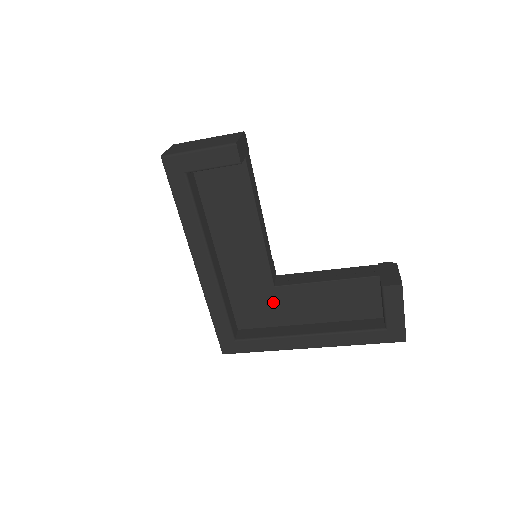
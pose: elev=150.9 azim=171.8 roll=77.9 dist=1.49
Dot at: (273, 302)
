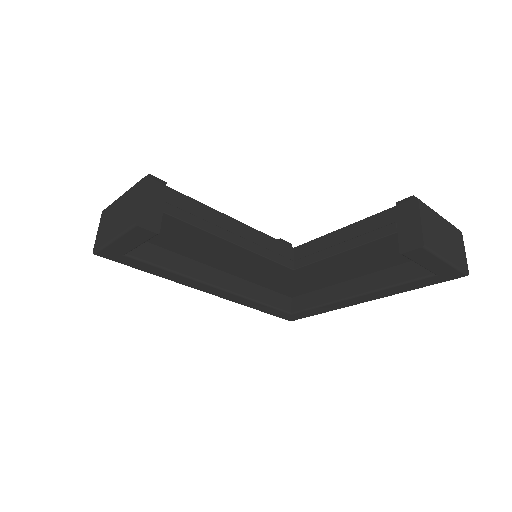
Dot at: (304, 277)
